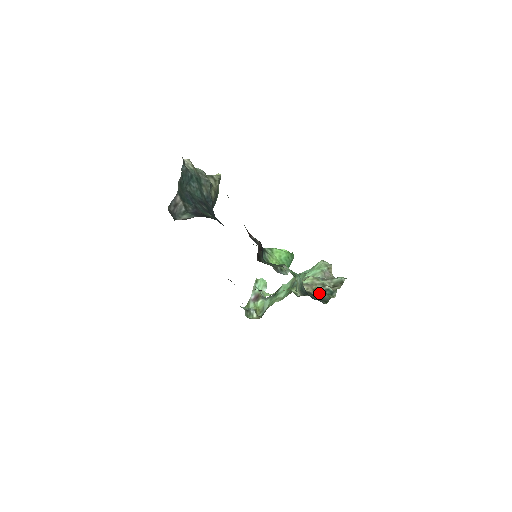
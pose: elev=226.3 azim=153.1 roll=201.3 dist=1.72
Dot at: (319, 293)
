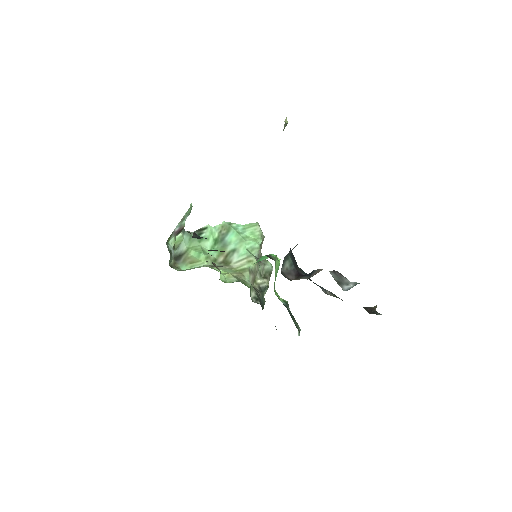
Dot at: (261, 294)
